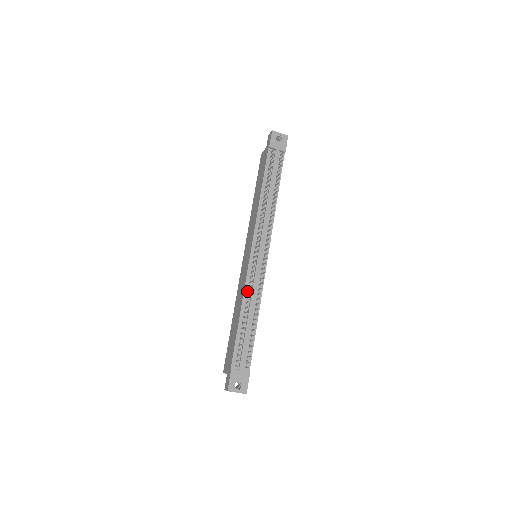
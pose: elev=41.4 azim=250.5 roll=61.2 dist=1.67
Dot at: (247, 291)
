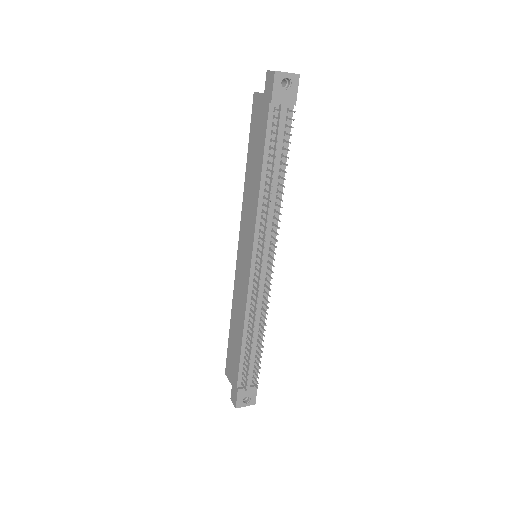
Dot at: (249, 308)
